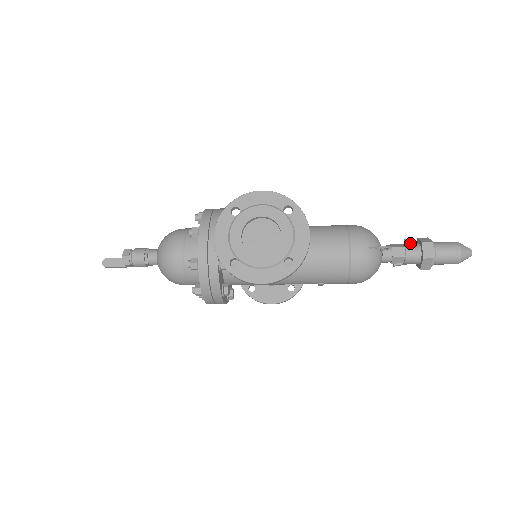
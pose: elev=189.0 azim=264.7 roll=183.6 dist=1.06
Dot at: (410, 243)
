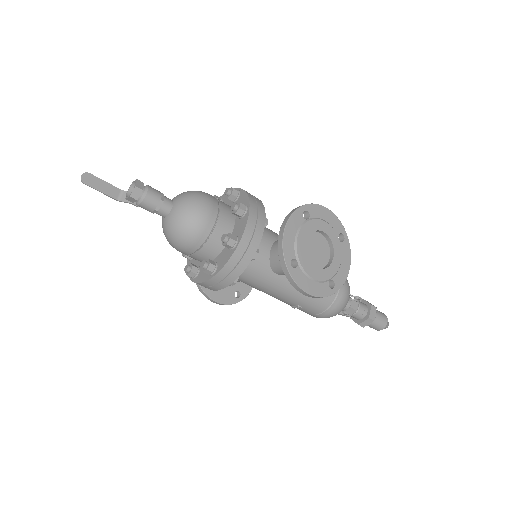
Dot at: (361, 301)
